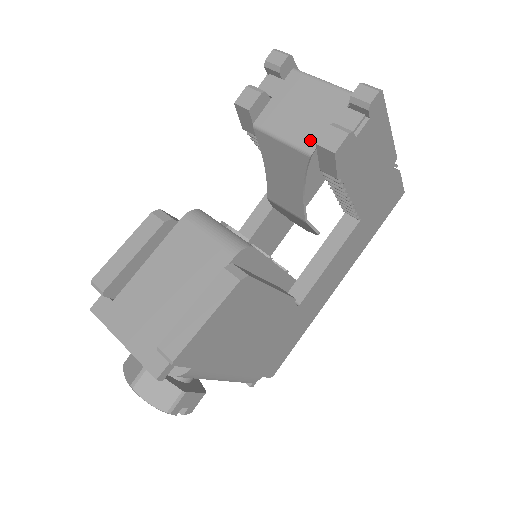
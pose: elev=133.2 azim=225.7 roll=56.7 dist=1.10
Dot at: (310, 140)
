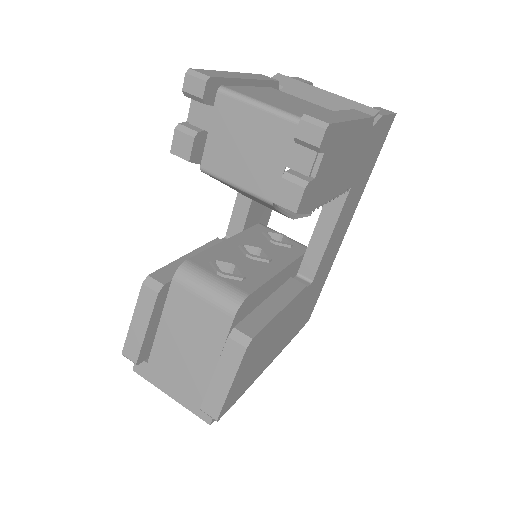
Dot at: (266, 187)
